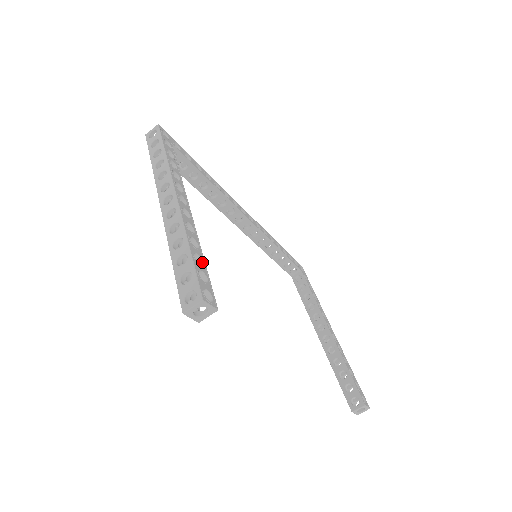
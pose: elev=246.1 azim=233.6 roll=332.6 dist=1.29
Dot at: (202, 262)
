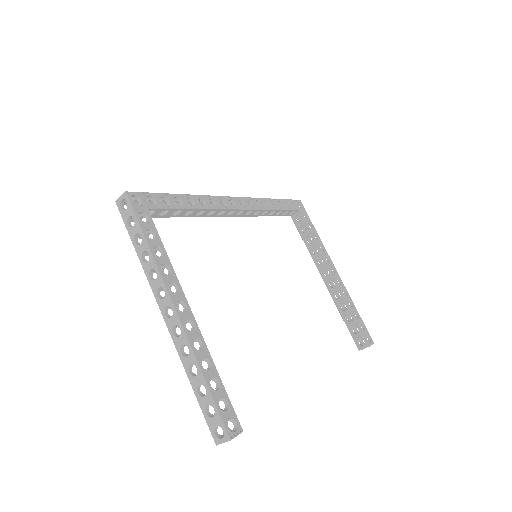
Dot at: (218, 382)
